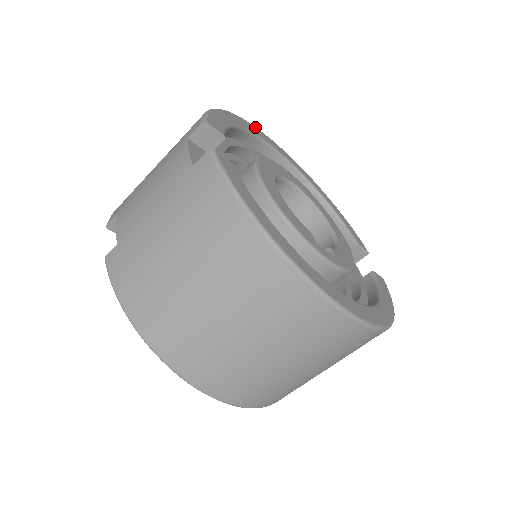
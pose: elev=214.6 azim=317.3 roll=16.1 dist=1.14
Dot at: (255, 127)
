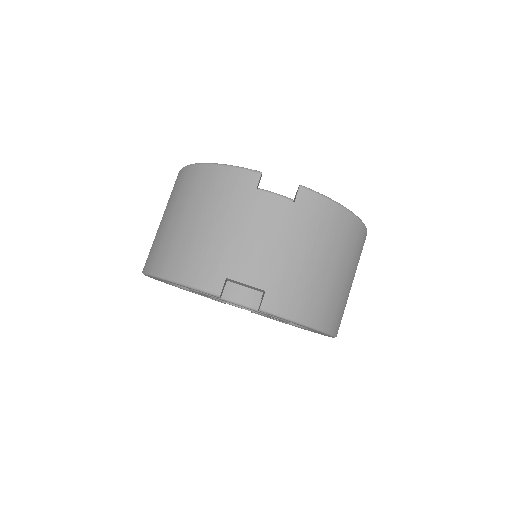
Dot at: occluded
